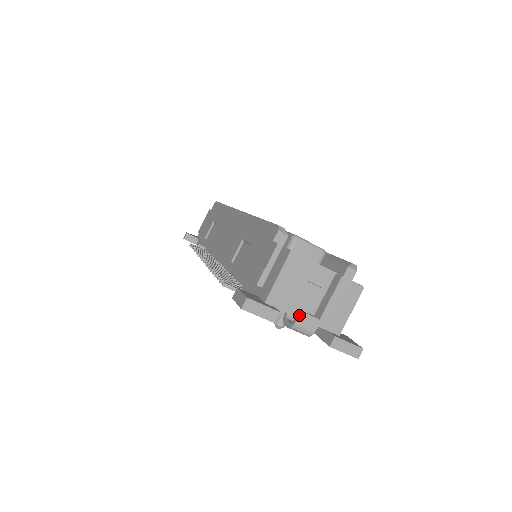
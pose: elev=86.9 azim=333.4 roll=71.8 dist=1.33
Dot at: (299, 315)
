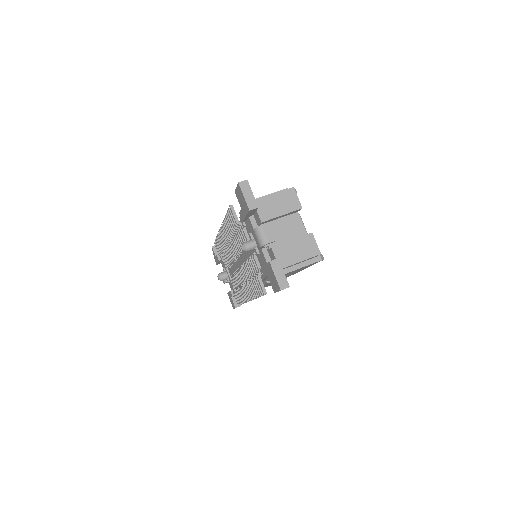
Dot at: (267, 223)
